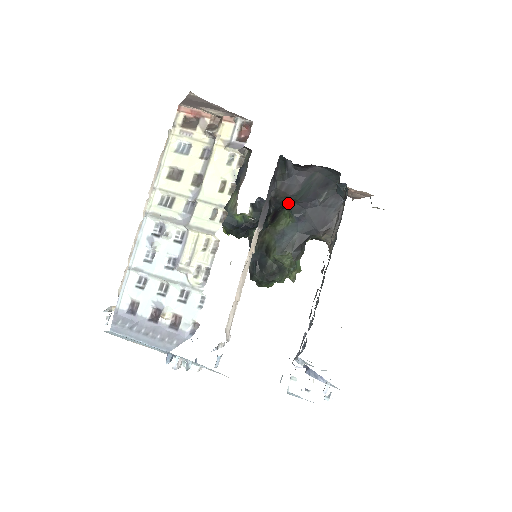
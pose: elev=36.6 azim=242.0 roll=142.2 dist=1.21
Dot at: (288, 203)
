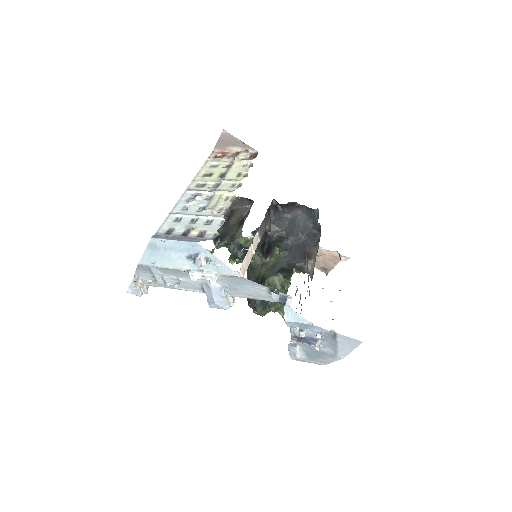
Dot at: (279, 238)
